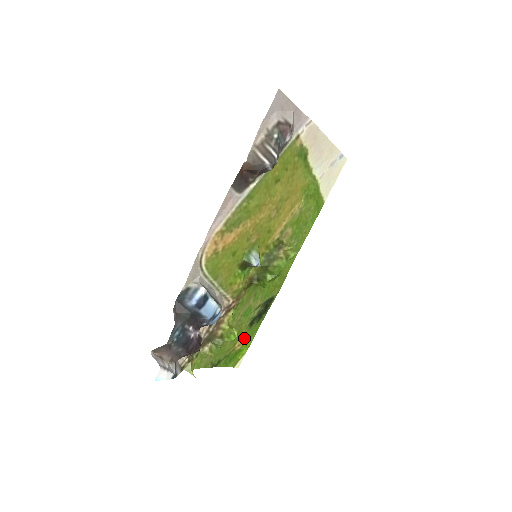
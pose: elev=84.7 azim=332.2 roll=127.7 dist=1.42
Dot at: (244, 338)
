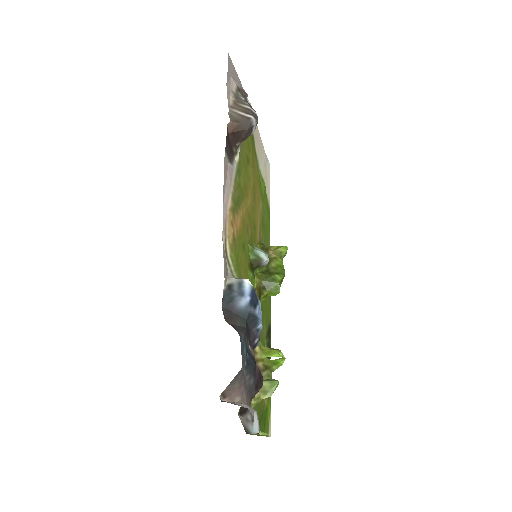
Dot at: occluded
